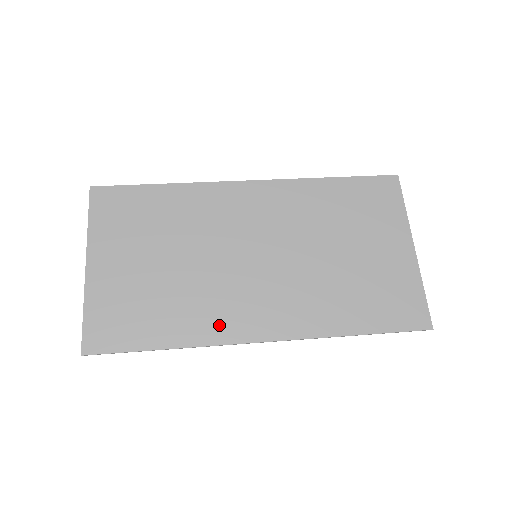
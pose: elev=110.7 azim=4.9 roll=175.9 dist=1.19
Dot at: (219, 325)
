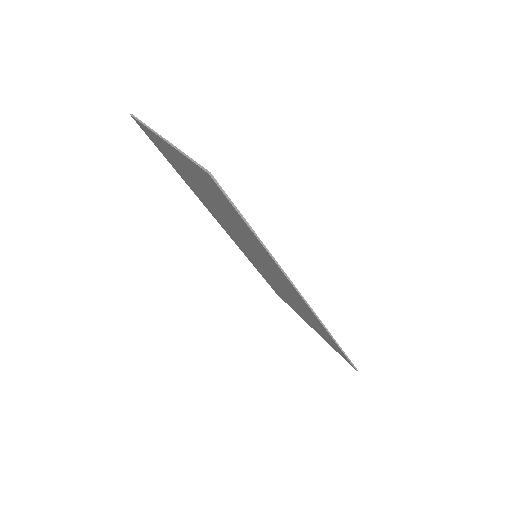
Dot at: occluded
